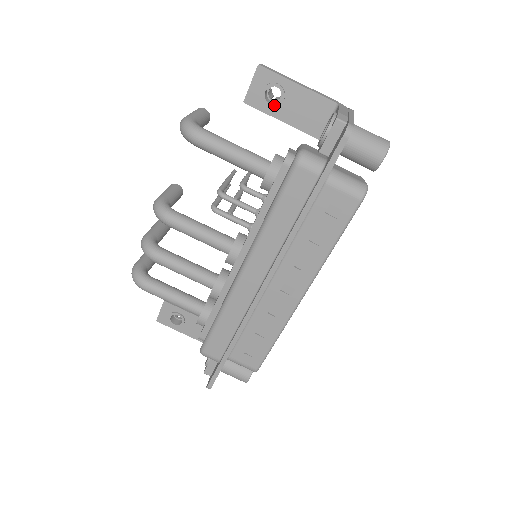
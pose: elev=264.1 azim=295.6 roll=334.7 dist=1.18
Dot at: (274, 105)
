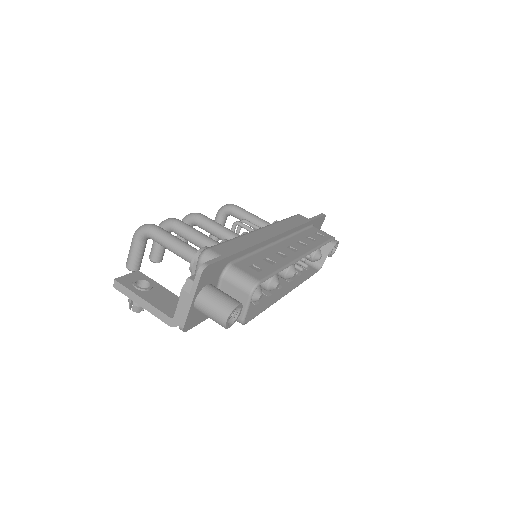
Dot at: occluded
